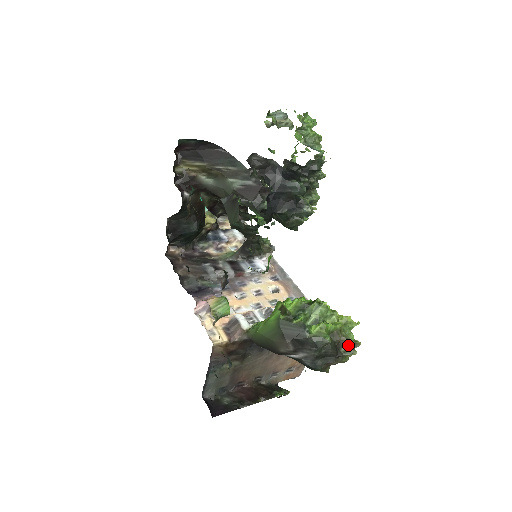
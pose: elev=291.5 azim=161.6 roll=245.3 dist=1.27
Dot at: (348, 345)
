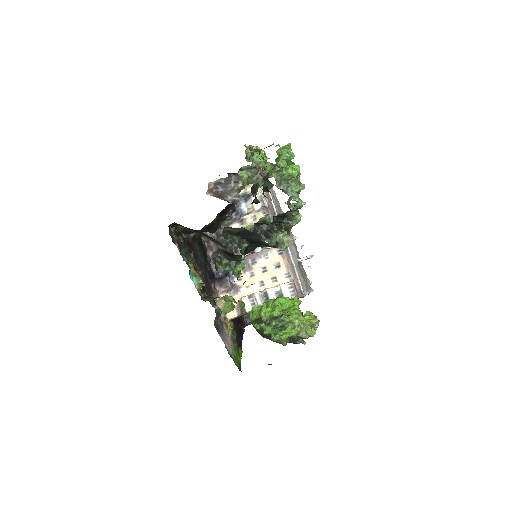
Dot at: occluded
